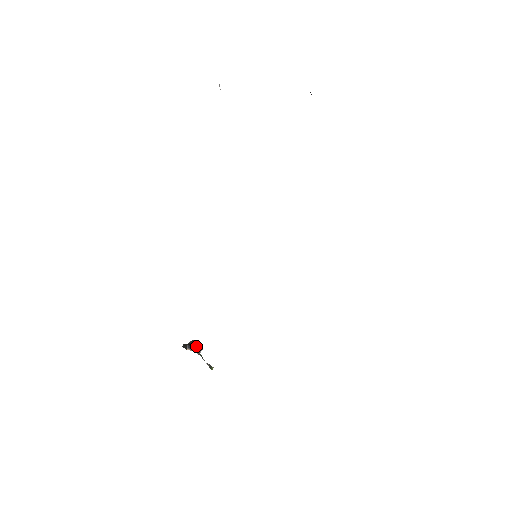
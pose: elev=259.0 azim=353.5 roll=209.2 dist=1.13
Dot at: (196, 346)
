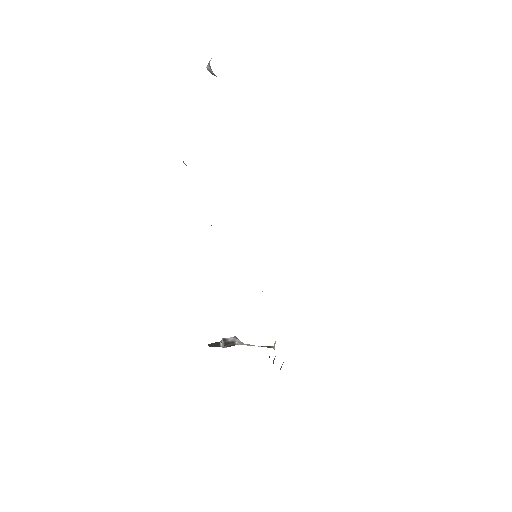
Dot at: (235, 342)
